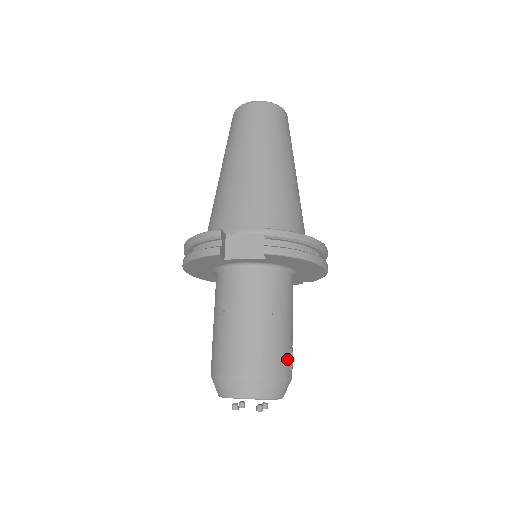
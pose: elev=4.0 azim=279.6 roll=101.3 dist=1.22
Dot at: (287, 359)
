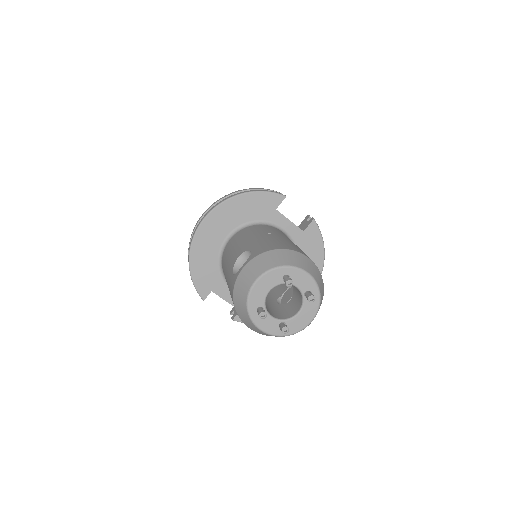
Dot at: occluded
